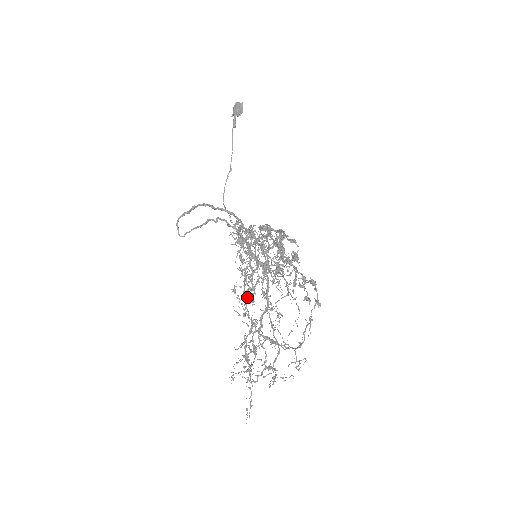
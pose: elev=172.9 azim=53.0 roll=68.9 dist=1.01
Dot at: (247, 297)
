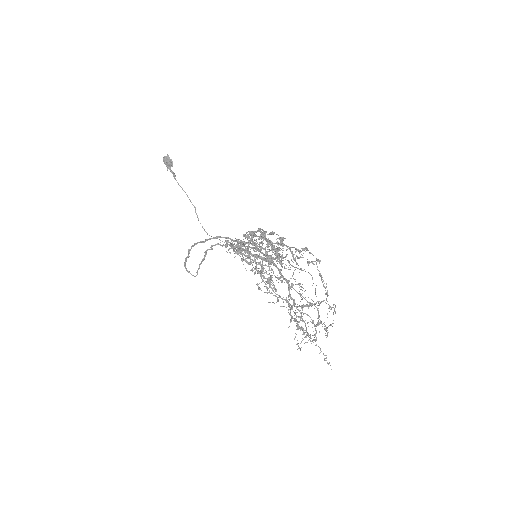
Dot at: occluded
